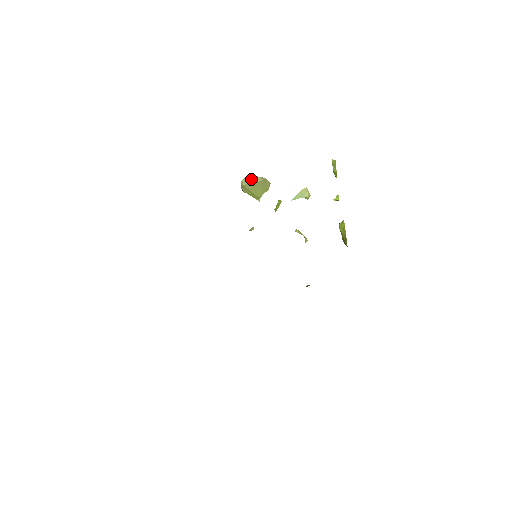
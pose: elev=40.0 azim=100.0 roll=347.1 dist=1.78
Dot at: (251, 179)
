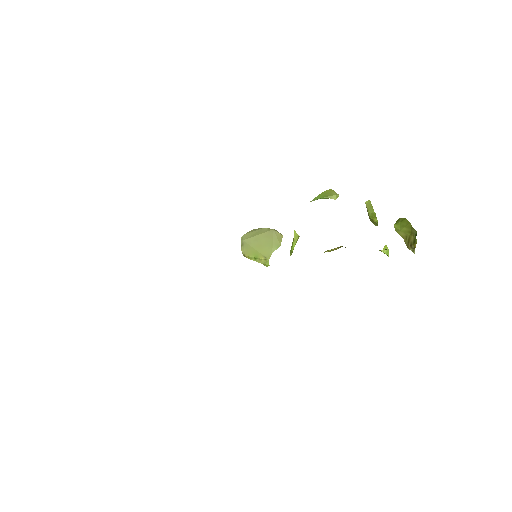
Dot at: (255, 232)
